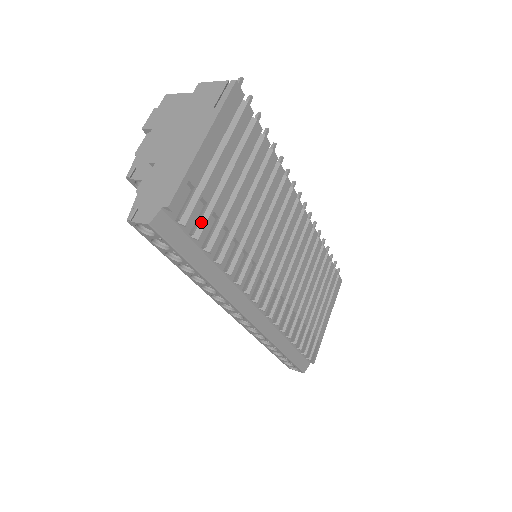
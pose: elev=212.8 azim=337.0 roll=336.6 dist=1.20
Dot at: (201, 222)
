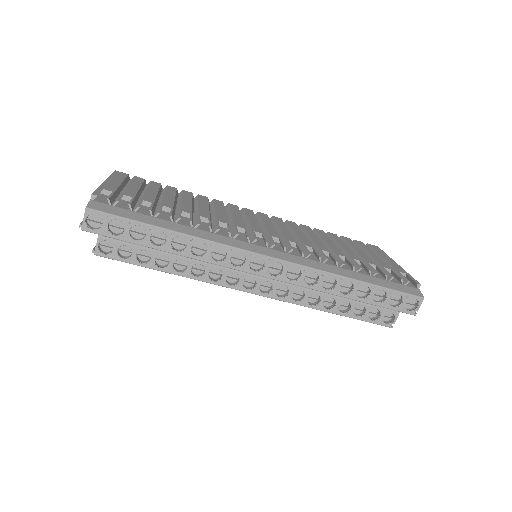
Dot at: occluded
